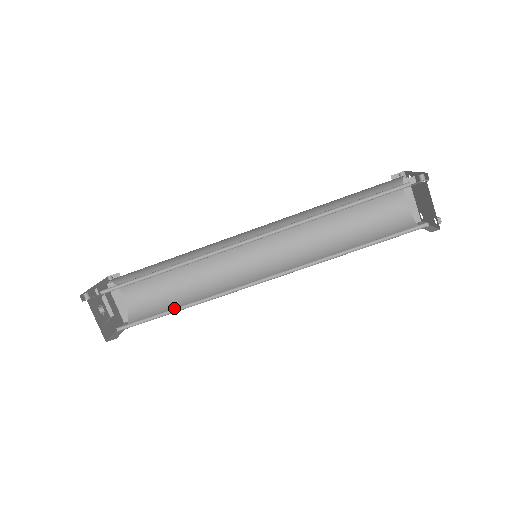
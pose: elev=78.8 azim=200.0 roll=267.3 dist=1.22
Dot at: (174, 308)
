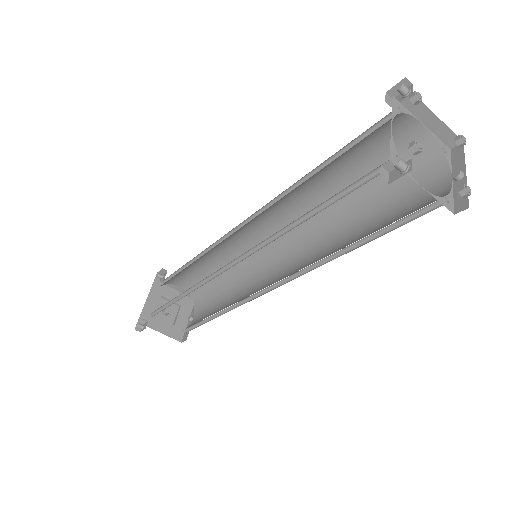
Dot at: (212, 315)
